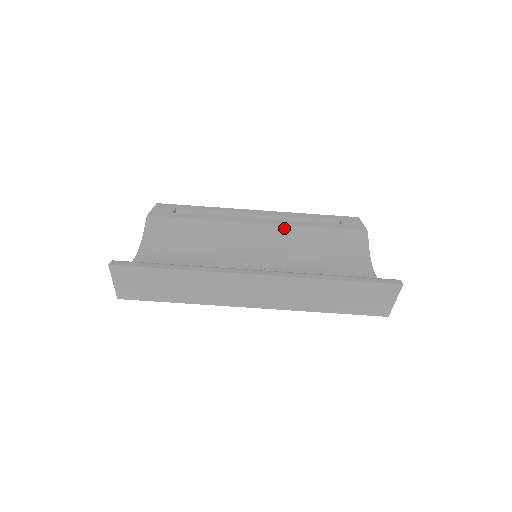
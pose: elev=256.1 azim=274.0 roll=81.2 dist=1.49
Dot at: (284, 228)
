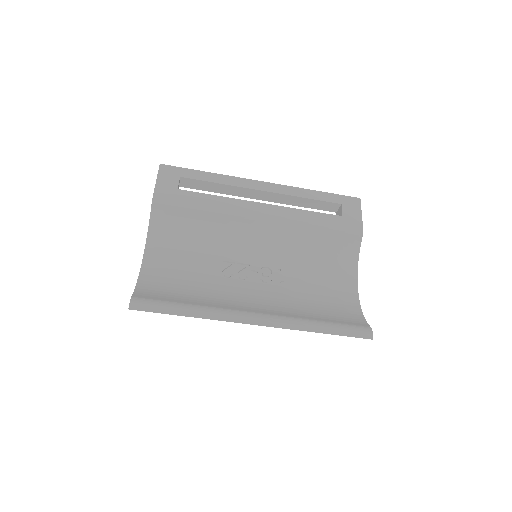
Dot at: (286, 223)
